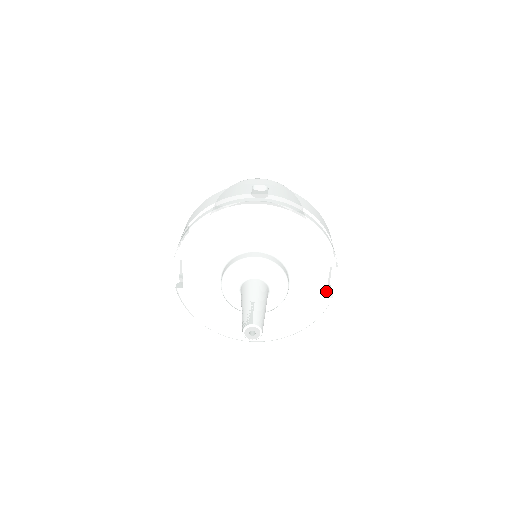
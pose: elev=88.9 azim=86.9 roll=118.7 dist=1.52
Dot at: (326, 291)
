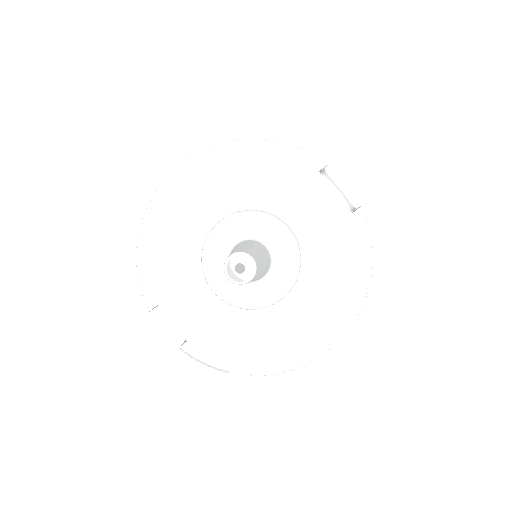
Dot at: occluded
